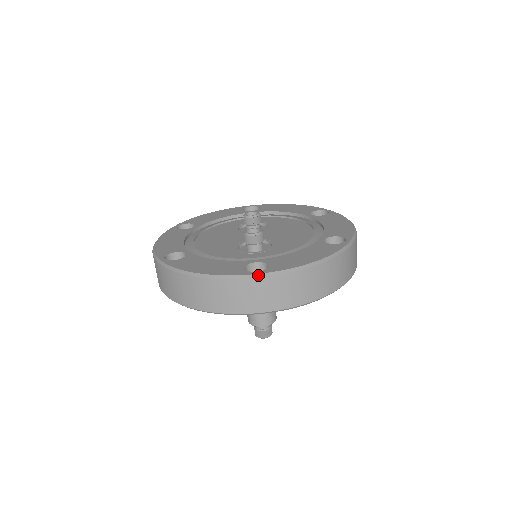
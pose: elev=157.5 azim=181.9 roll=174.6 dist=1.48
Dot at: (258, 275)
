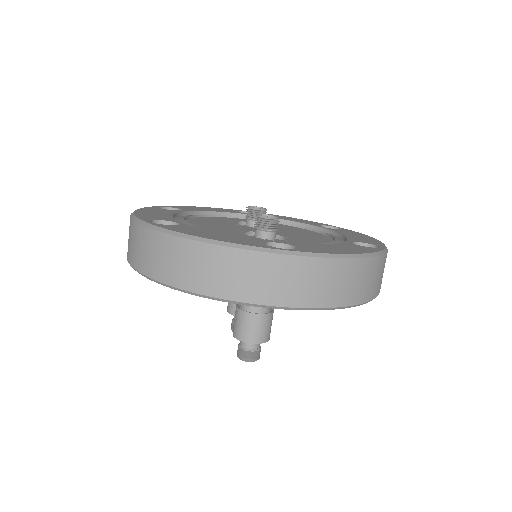
Dot at: (287, 252)
